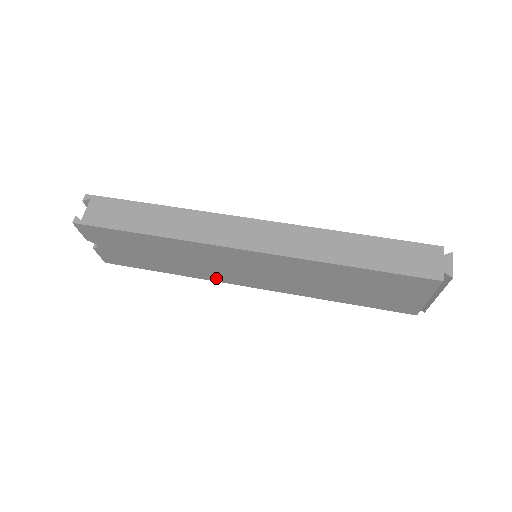
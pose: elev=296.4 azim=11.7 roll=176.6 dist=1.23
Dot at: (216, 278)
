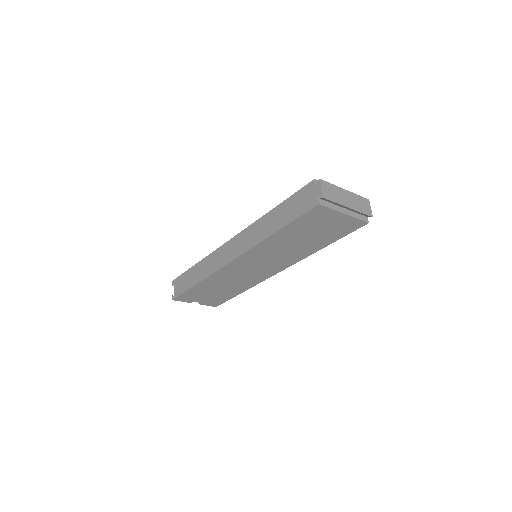
Dot at: (258, 281)
